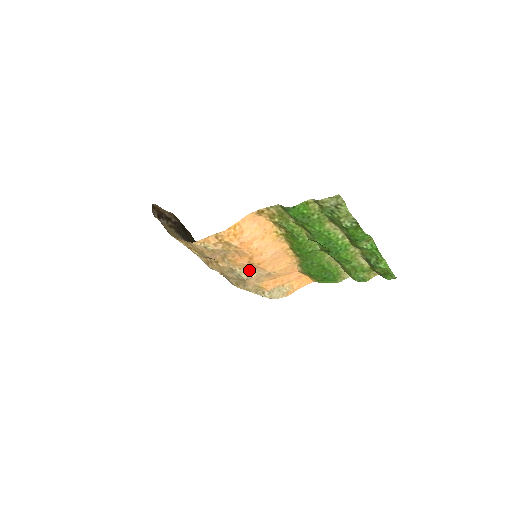
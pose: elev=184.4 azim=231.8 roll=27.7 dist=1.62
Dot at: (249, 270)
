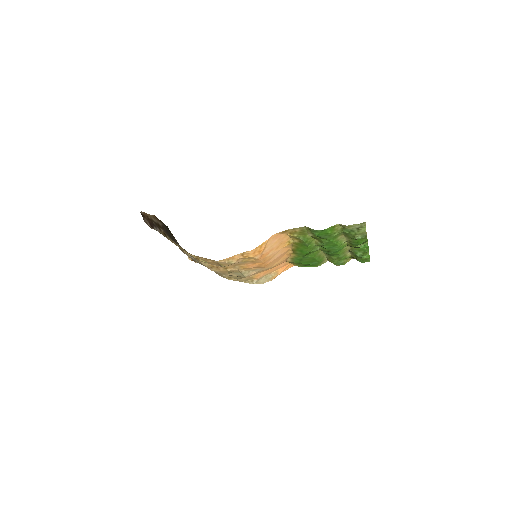
Dot at: (252, 270)
